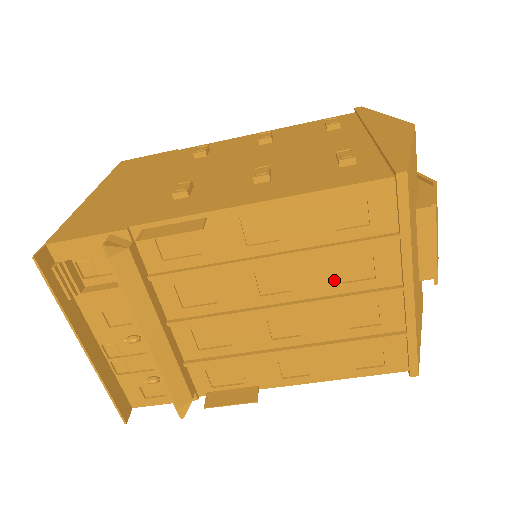
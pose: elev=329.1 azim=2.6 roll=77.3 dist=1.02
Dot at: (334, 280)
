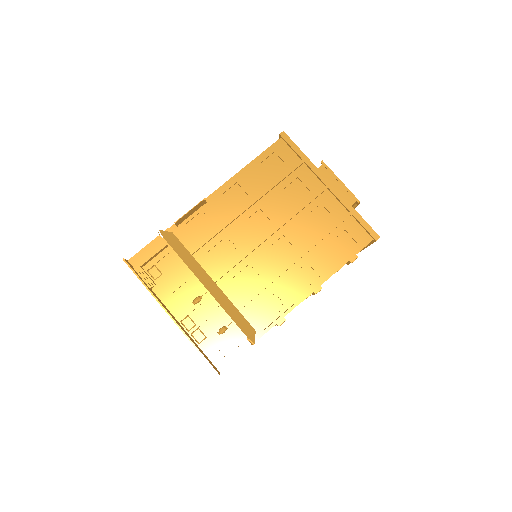
Dot at: (289, 203)
